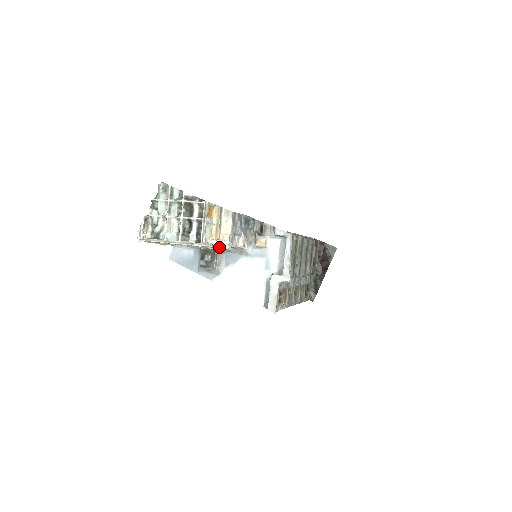
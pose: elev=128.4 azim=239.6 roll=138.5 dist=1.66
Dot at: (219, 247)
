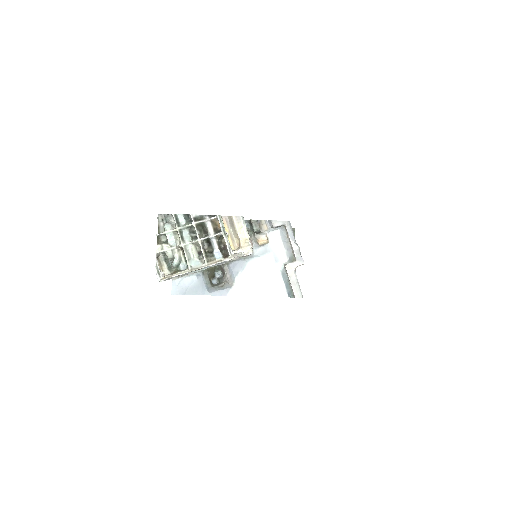
Dot at: (244, 254)
